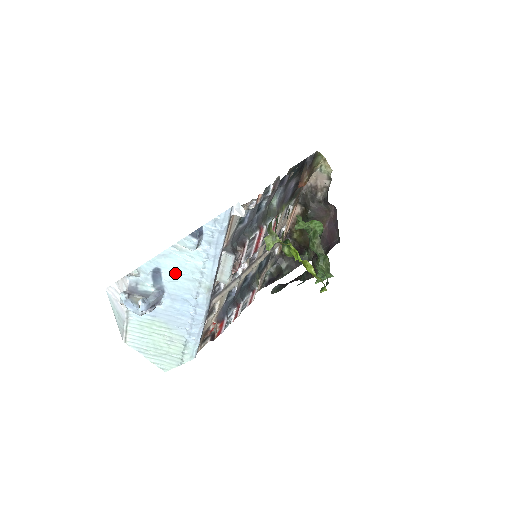
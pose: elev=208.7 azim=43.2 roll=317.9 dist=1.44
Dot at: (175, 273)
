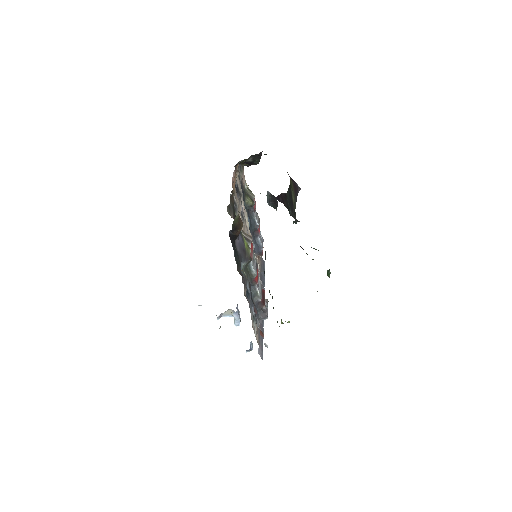
Dot at: occluded
